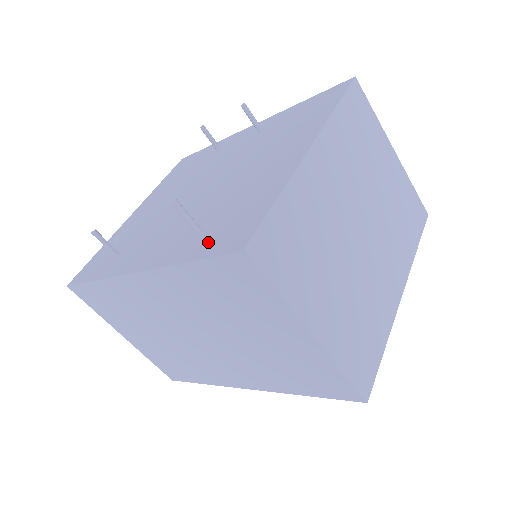
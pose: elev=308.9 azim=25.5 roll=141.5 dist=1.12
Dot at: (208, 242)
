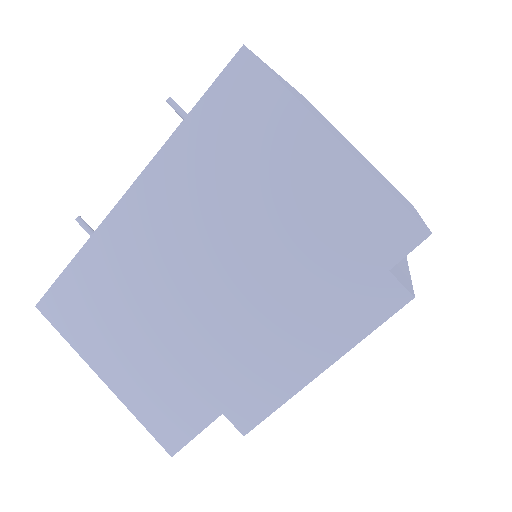
Dot at: occluded
